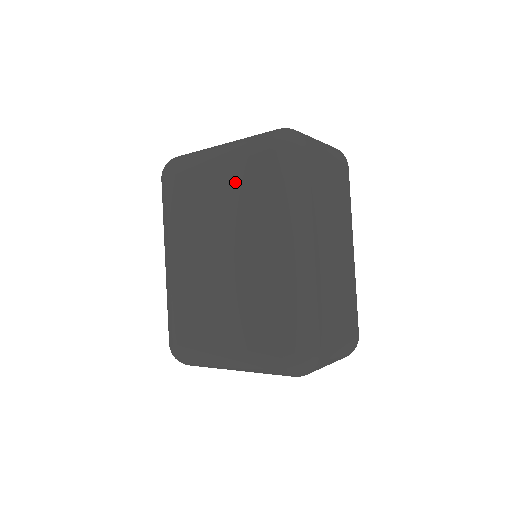
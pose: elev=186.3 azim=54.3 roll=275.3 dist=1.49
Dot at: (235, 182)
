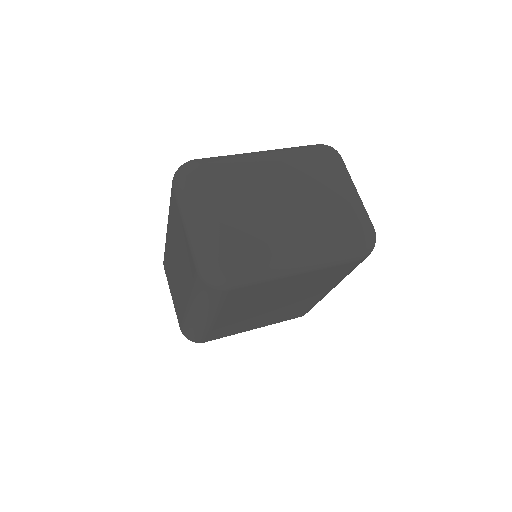
Dot at: (315, 278)
